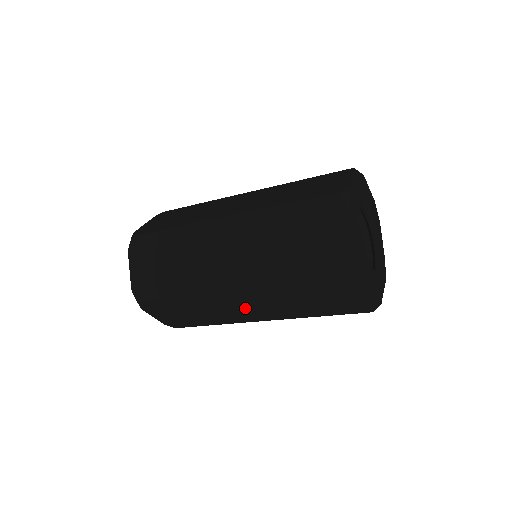
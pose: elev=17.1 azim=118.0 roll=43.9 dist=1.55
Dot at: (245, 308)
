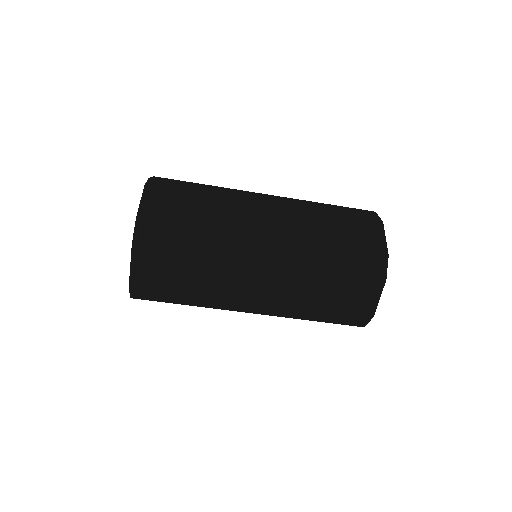
Dot at: occluded
